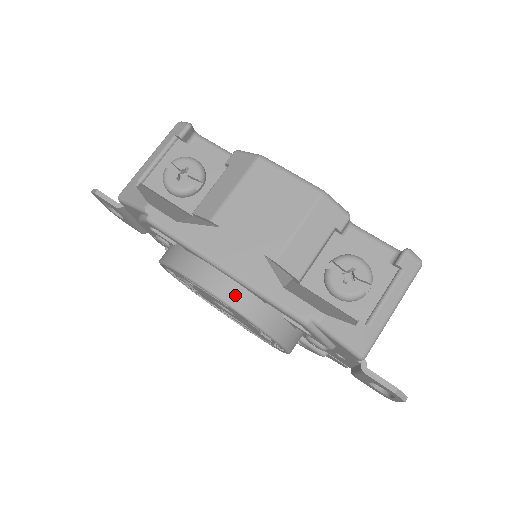
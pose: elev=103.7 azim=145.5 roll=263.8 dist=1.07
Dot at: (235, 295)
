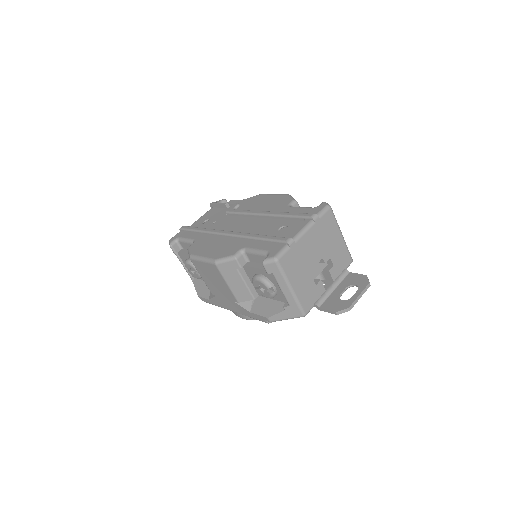
Dot at: occluded
